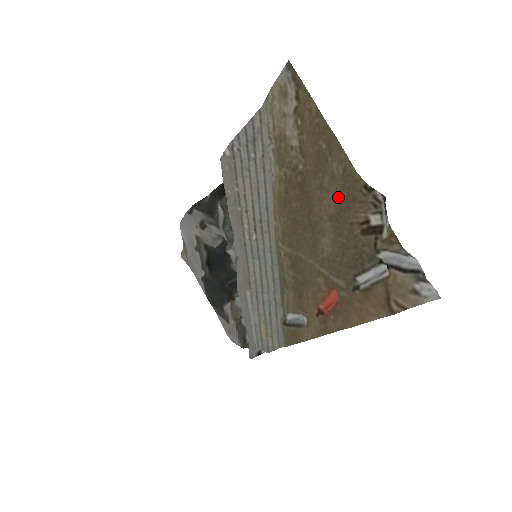
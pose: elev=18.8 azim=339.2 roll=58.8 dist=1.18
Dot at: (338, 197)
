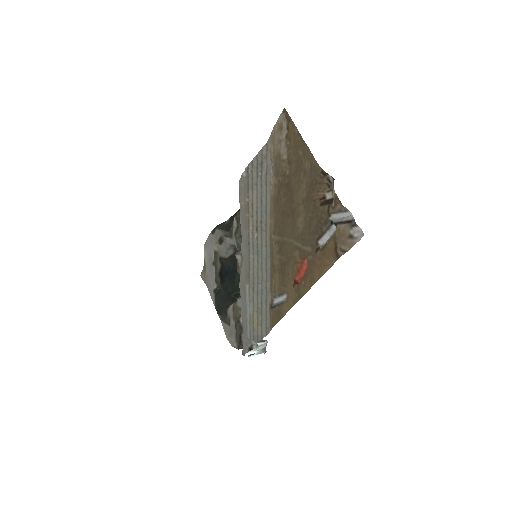
Dot at: (308, 184)
